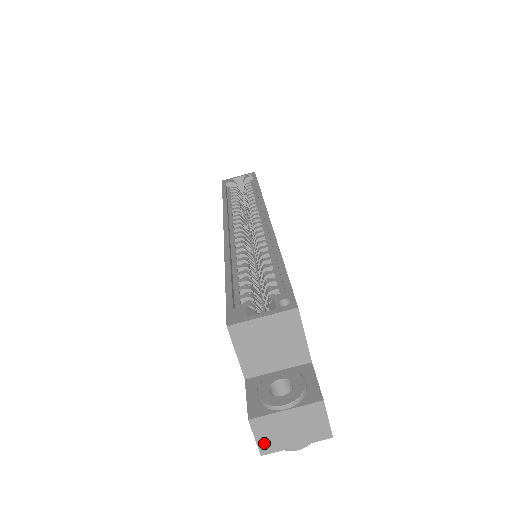
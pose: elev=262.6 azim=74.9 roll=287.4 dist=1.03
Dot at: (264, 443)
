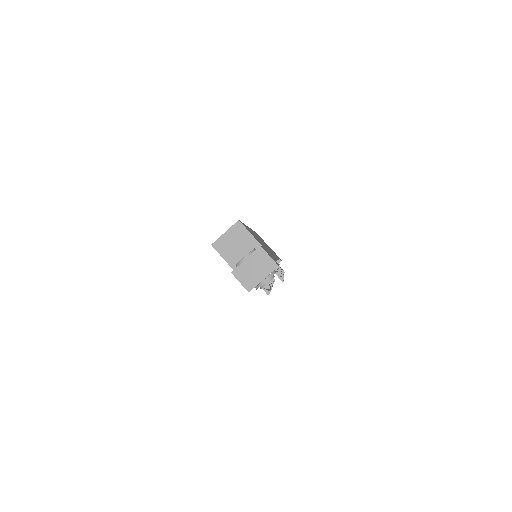
Dot at: (246, 284)
